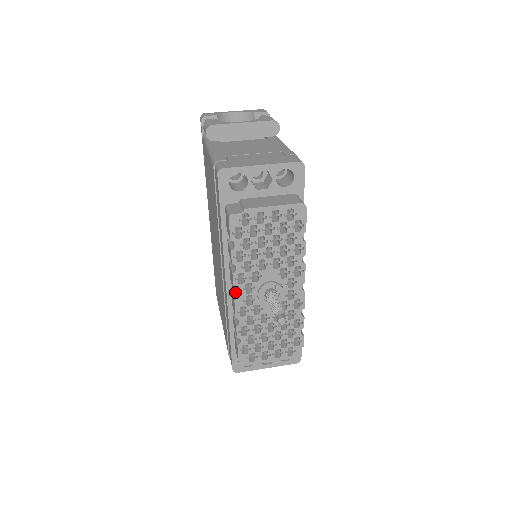
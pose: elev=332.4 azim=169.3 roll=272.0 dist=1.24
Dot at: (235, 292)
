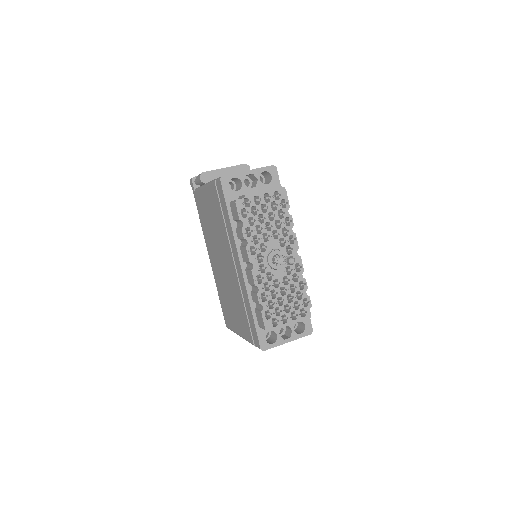
Dot at: (250, 263)
